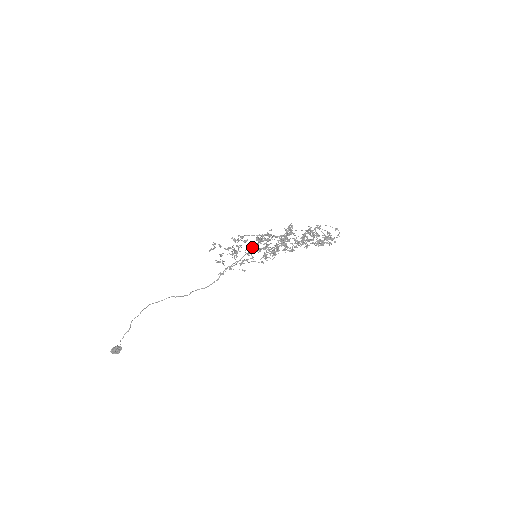
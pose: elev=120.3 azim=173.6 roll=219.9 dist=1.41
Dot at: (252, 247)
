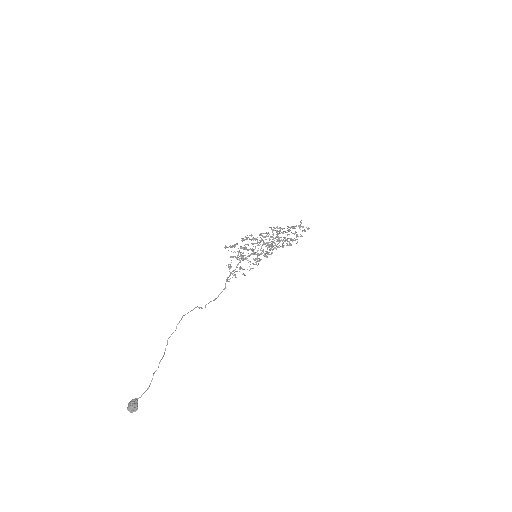
Dot at: (243, 255)
